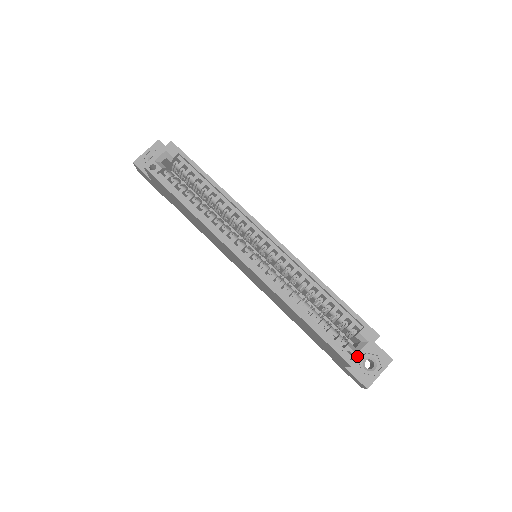
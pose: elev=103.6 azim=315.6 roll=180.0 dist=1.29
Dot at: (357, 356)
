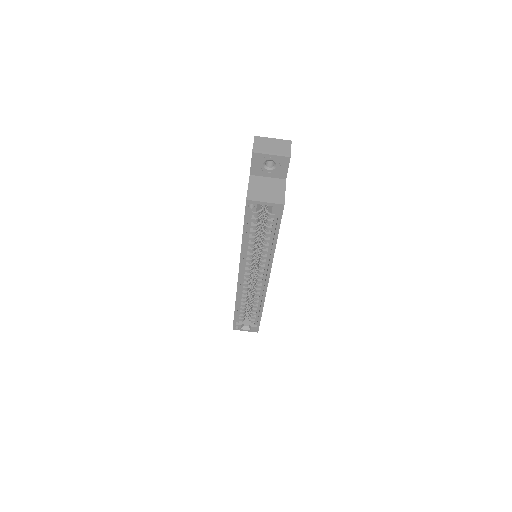
Dot at: (240, 329)
